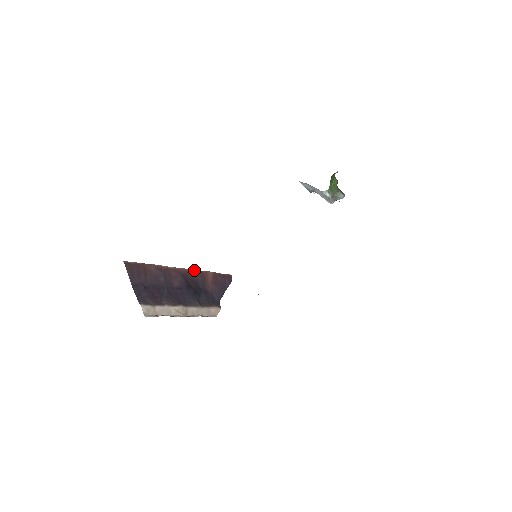
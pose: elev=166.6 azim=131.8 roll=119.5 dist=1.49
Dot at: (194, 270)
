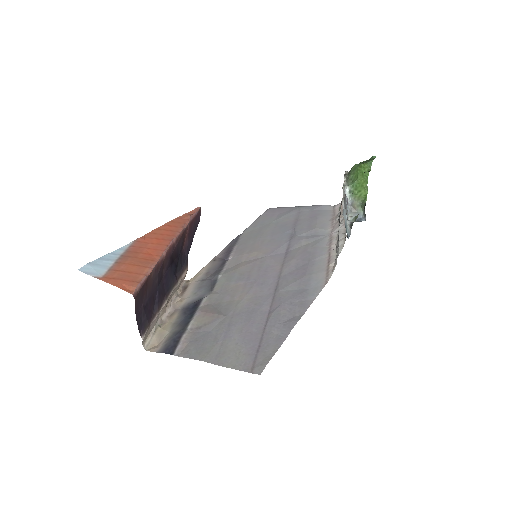
Dot at: (178, 236)
